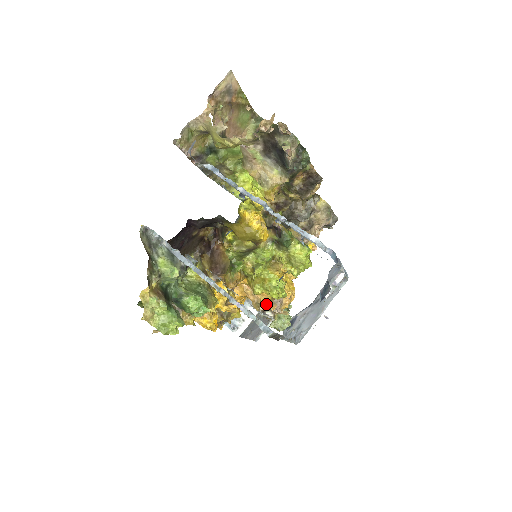
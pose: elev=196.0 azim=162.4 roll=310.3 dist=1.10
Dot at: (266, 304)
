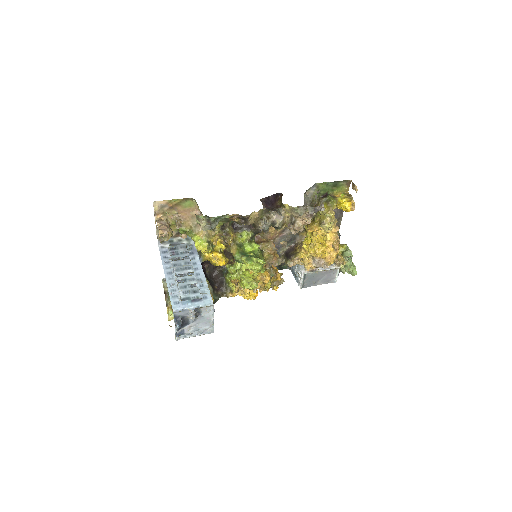
Dot at: occluded
